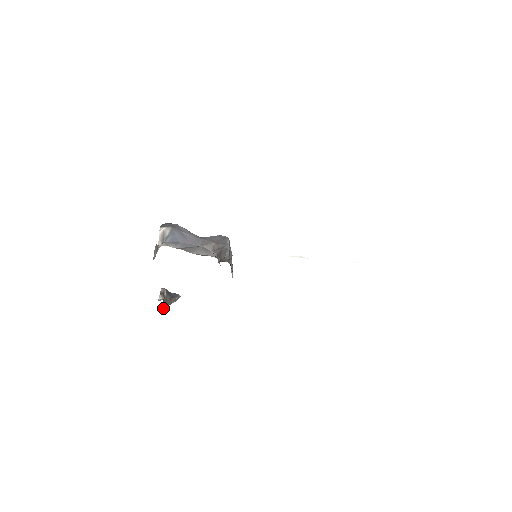
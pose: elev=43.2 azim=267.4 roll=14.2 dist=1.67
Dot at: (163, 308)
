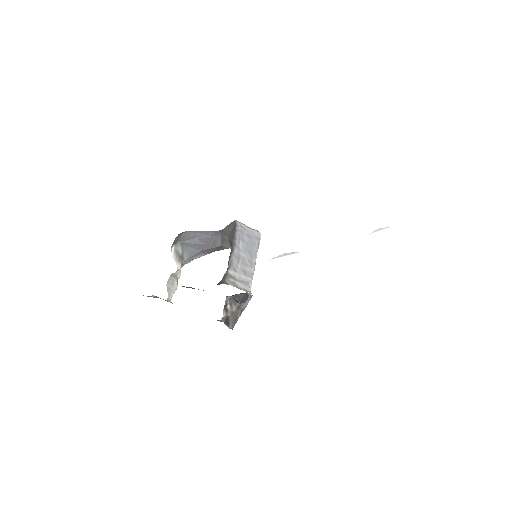
Dot at: (234, 322)
